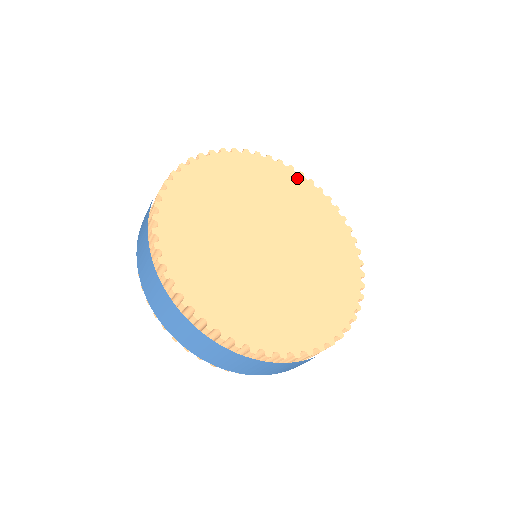
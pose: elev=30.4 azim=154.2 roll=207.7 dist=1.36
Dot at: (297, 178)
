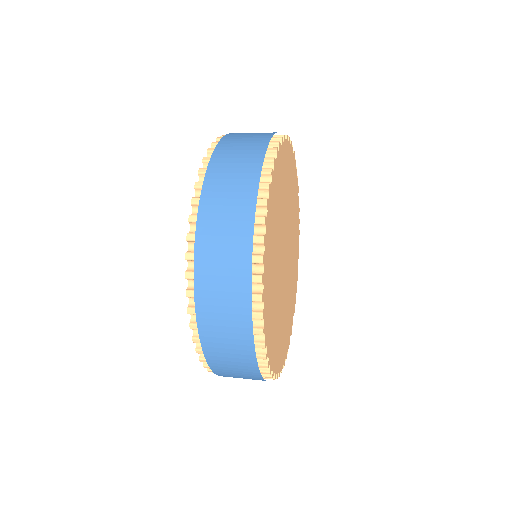
Dot at: (297, 193)
